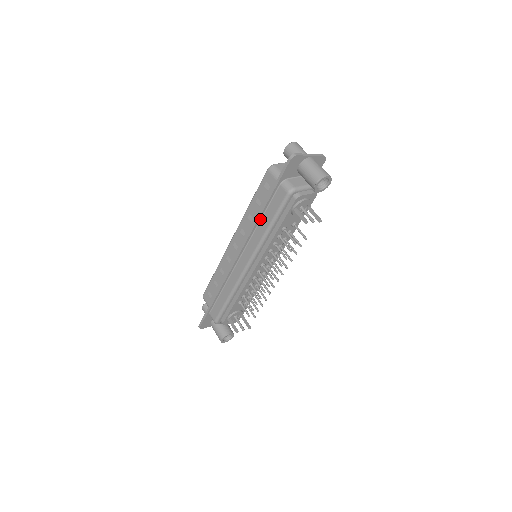
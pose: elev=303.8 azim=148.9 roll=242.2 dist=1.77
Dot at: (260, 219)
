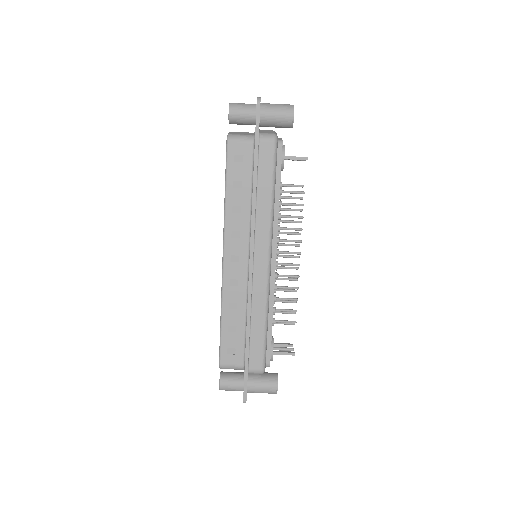
Dot at: (256, 196)
